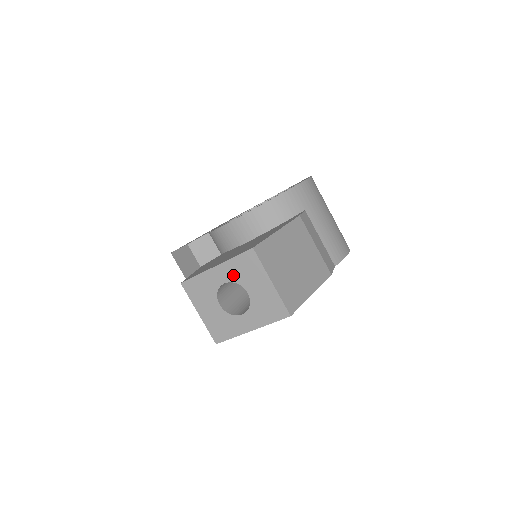
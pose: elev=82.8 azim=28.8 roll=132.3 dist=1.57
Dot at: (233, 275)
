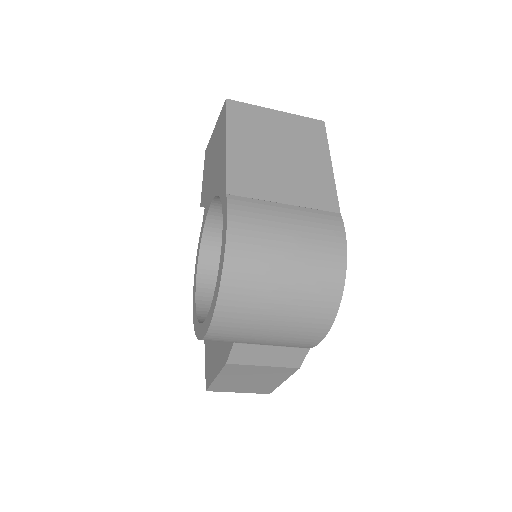
Dot at: occluded
